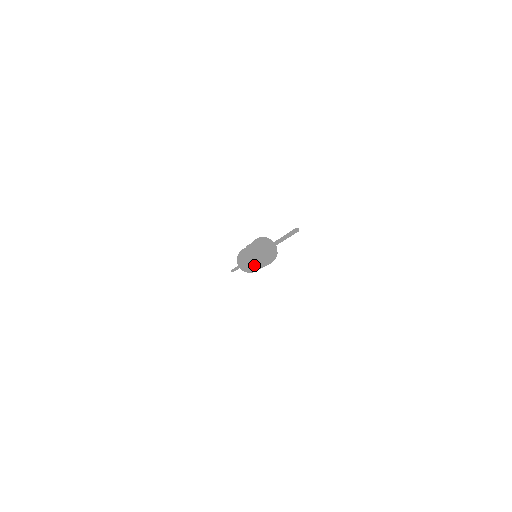
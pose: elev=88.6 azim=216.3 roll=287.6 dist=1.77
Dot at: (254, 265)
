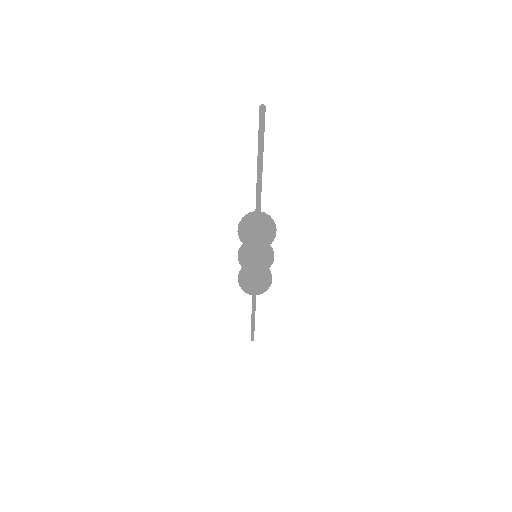
Dot at: (265, 259)
